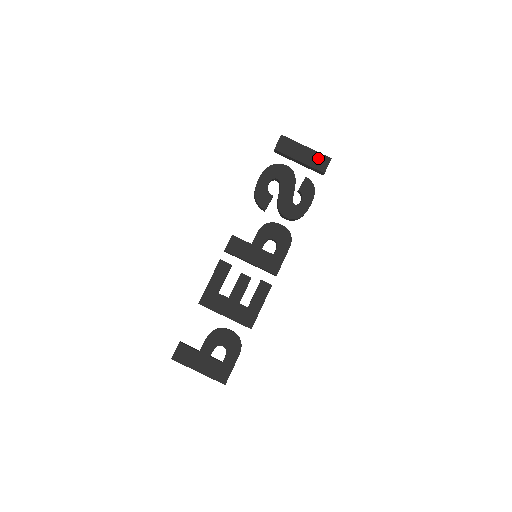
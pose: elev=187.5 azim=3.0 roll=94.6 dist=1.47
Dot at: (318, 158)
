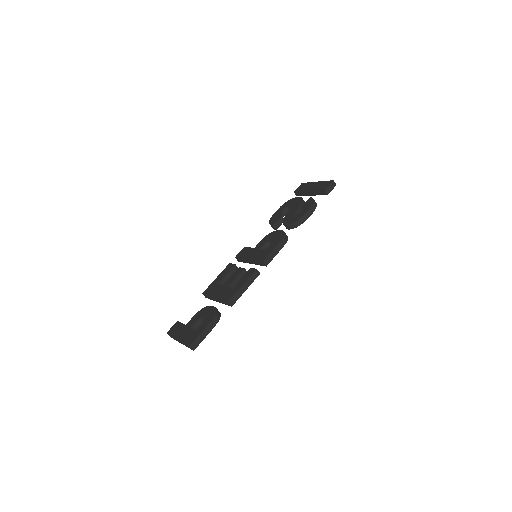
Dot at: (323, 184)
